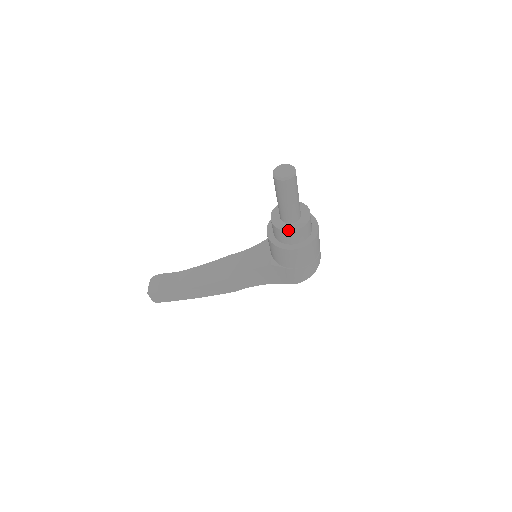
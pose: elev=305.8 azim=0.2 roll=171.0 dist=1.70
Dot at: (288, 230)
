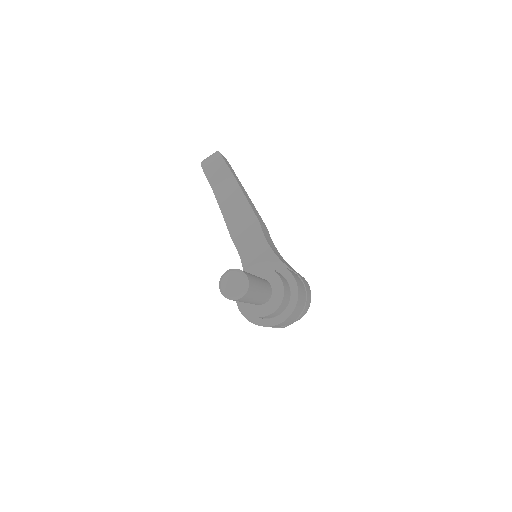
Dot at: occluded
